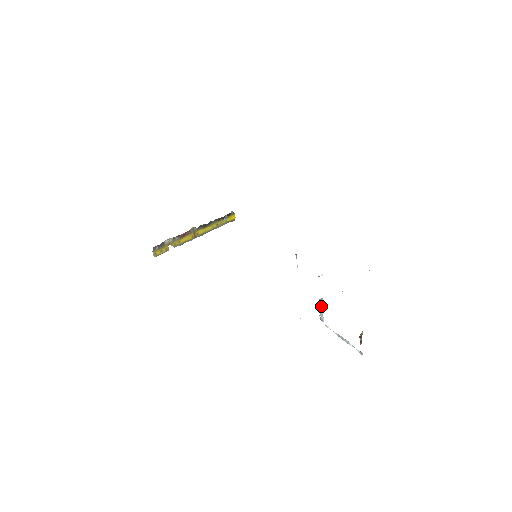
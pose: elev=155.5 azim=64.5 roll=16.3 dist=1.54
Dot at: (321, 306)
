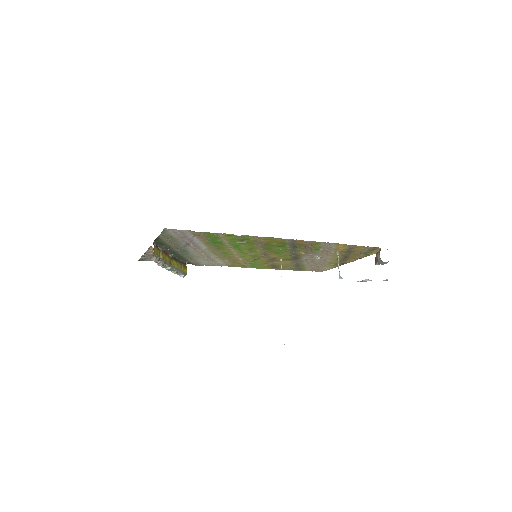
Dot at: (338, 262)
